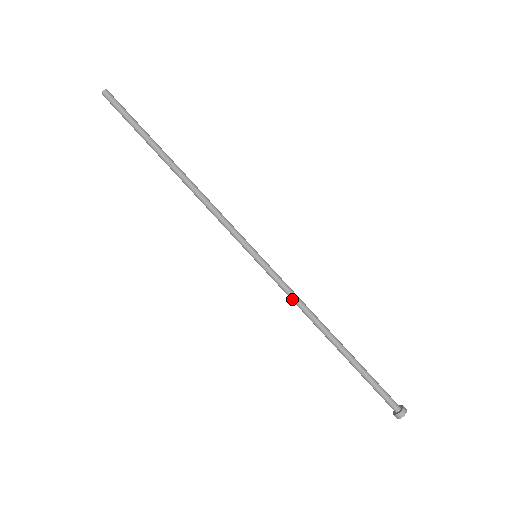
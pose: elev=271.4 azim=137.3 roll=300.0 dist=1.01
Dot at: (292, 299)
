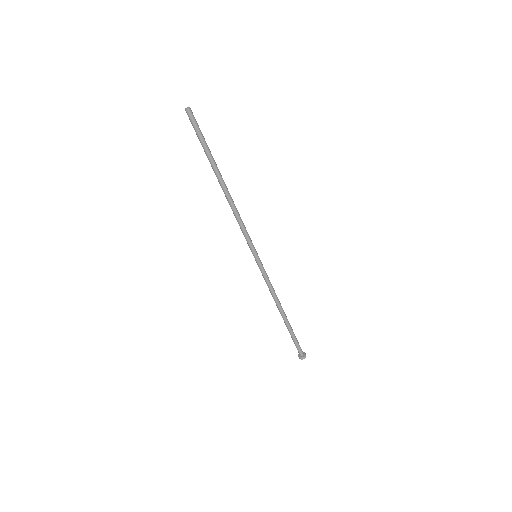
Dot at: occluded
